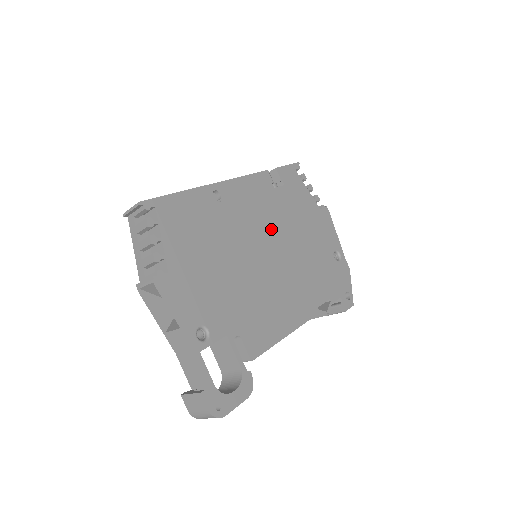
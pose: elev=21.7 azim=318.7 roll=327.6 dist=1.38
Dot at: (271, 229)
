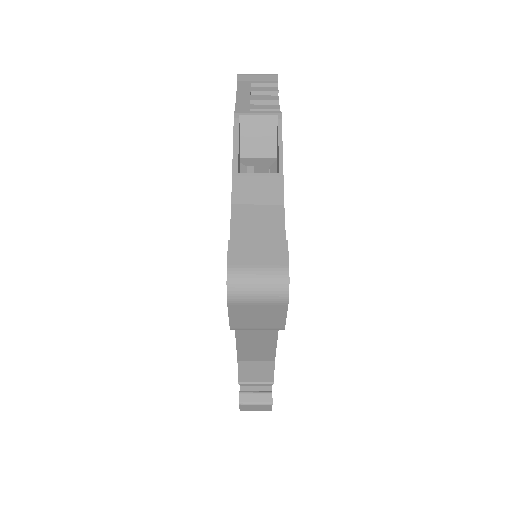
Dot at: occluded
